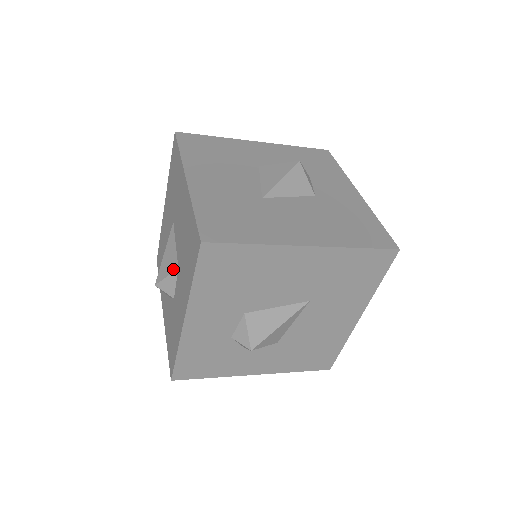
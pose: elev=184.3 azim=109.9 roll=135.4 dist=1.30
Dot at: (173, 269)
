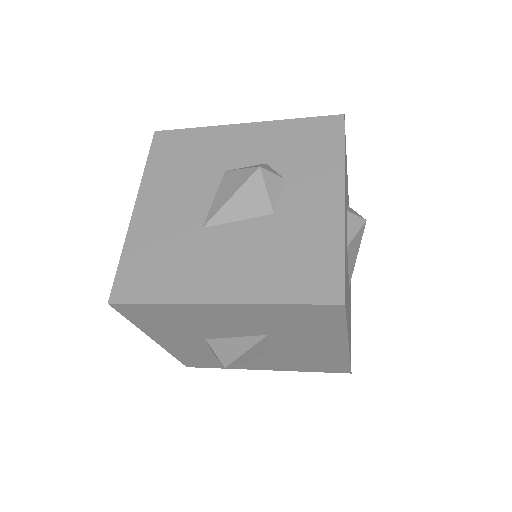
Dot at: occluded
